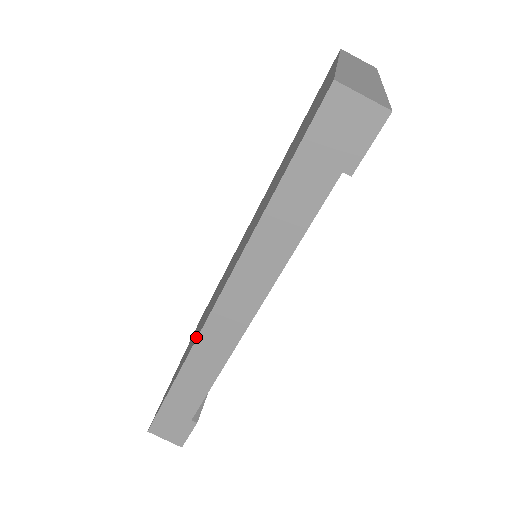
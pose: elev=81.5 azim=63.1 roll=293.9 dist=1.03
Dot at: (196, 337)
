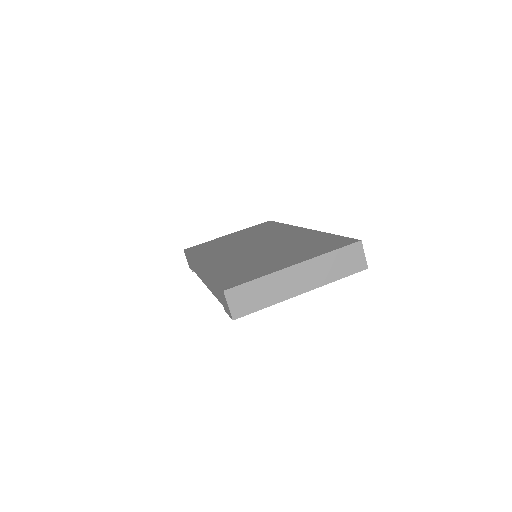
Dot at: (201, 257)
